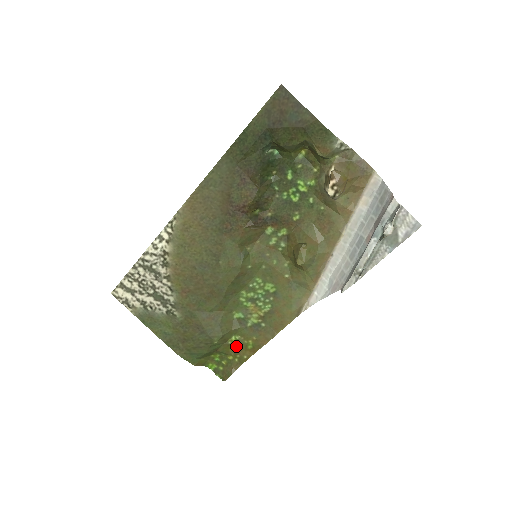
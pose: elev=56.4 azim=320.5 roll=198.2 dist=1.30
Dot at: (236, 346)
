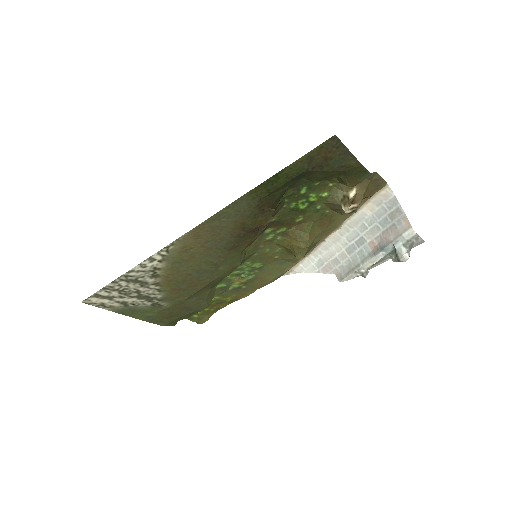
Dot at: (214, 303)
